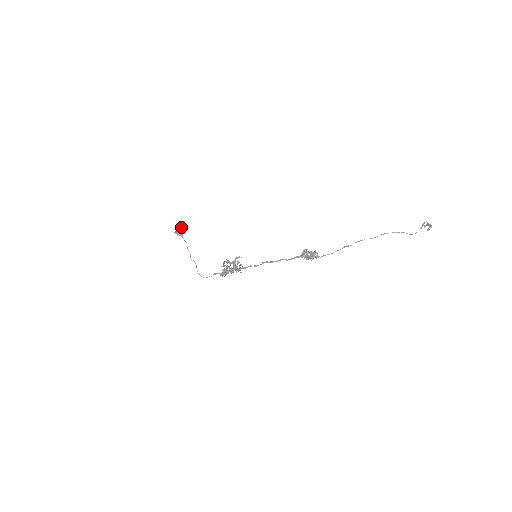
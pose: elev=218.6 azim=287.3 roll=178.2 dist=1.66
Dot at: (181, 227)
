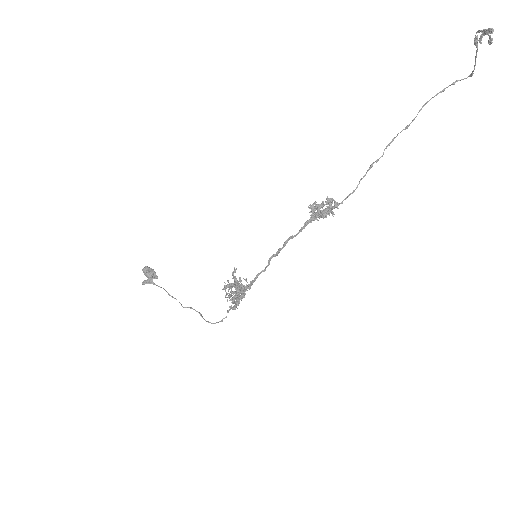
Dot at: (144, 272)
